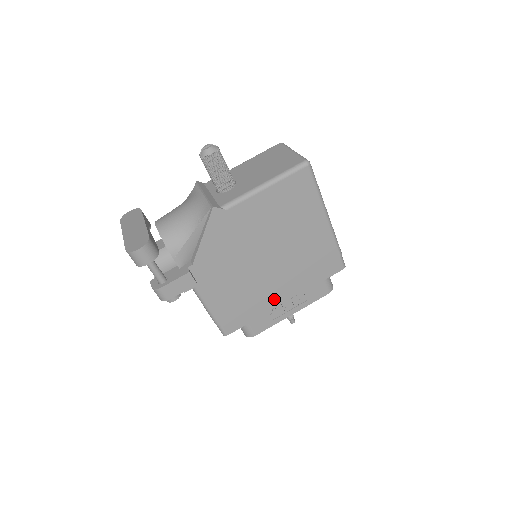
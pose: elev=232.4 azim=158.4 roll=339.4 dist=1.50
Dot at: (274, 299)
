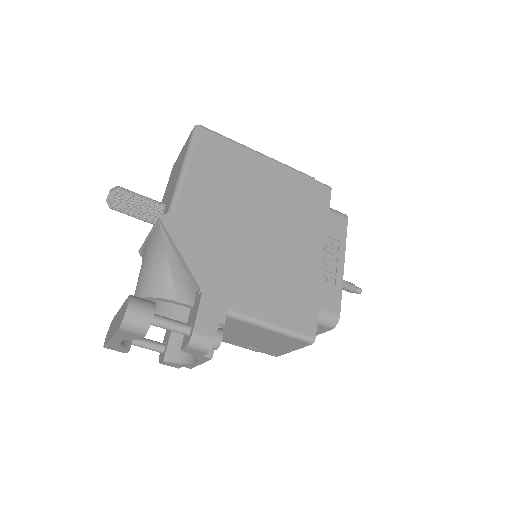
Dot at: (311, 263)
